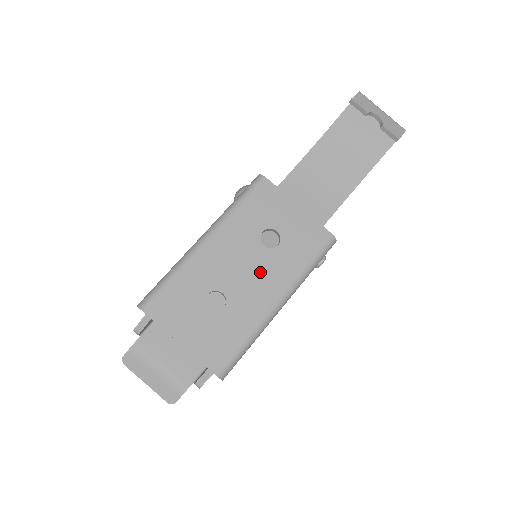
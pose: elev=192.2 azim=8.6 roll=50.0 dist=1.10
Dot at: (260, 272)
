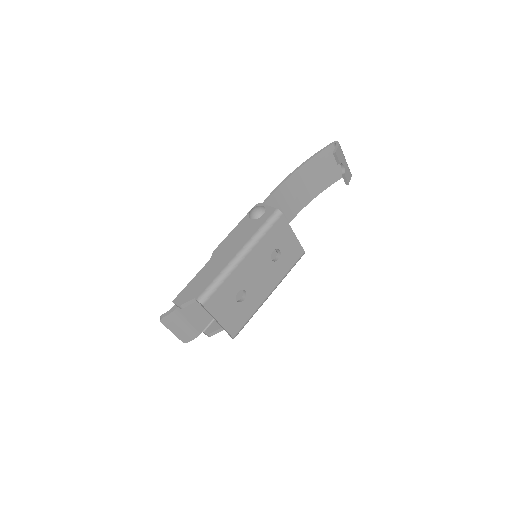
Dot at: (266, 277)
